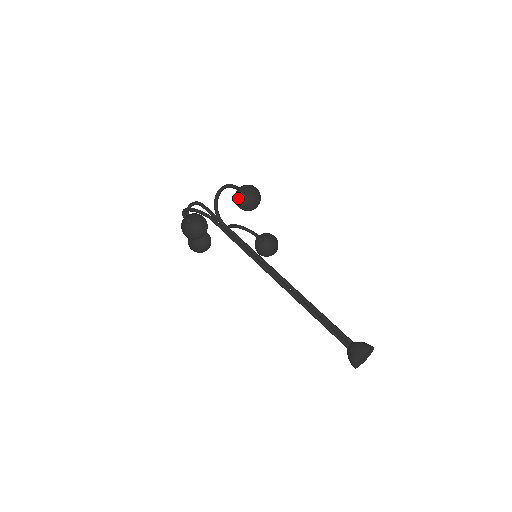
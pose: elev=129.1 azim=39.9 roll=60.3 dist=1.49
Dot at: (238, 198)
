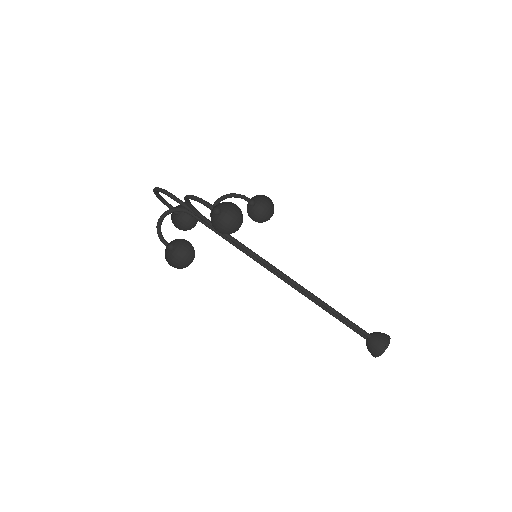
Dot at: (215, 212)
